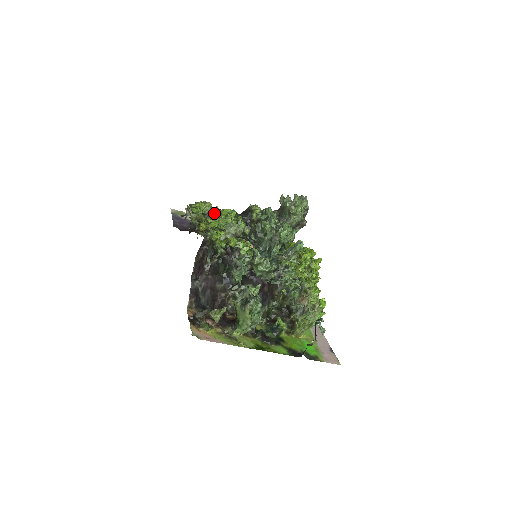
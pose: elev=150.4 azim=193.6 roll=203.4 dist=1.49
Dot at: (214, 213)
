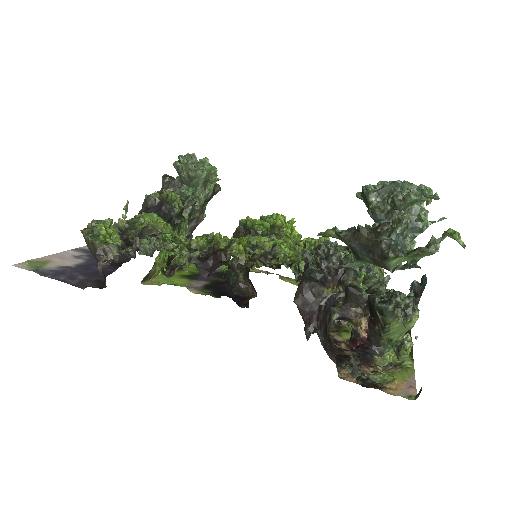
Dot at: (157, 229)
